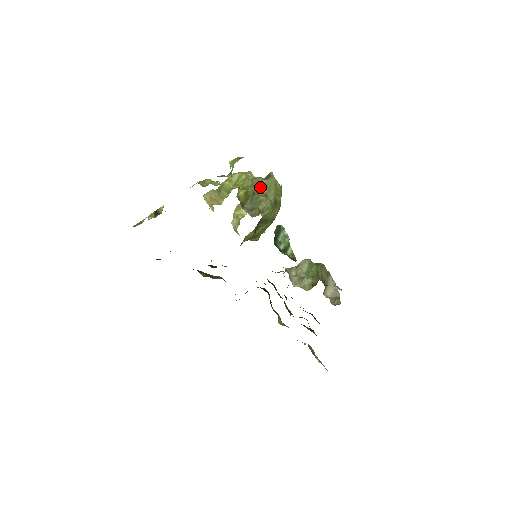
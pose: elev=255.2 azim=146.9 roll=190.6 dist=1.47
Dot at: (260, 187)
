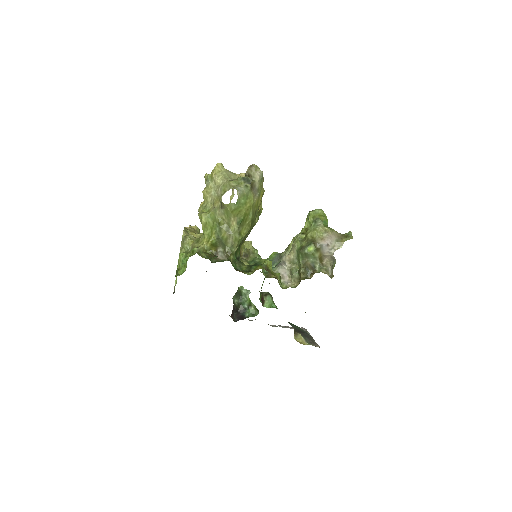
Dot at: (219, 224)
